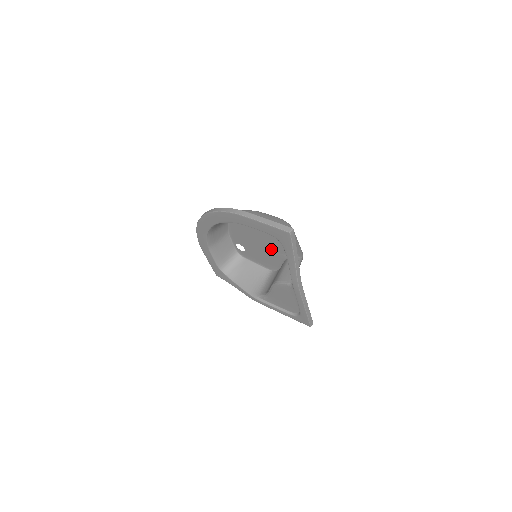
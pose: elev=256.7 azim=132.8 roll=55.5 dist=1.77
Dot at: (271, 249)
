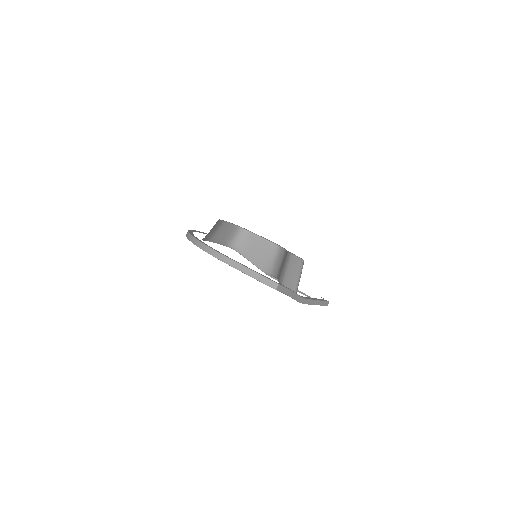
Dot at: occluded
